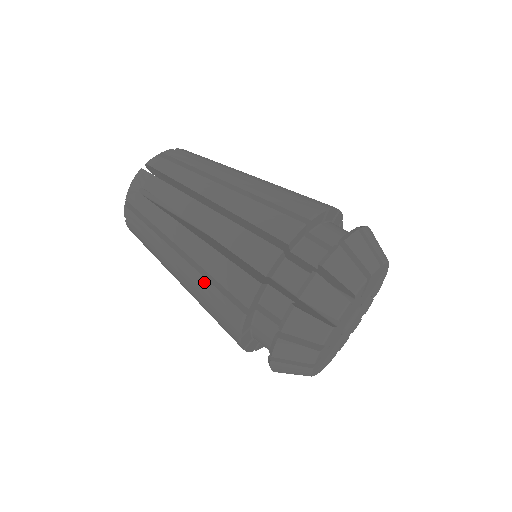
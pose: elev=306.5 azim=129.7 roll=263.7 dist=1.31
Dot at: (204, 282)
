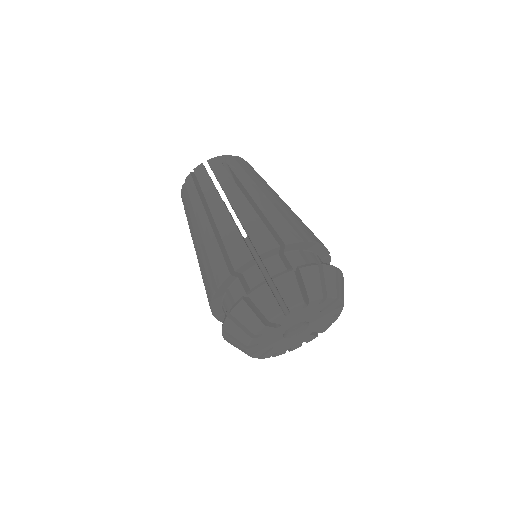
Dot at: occluded
